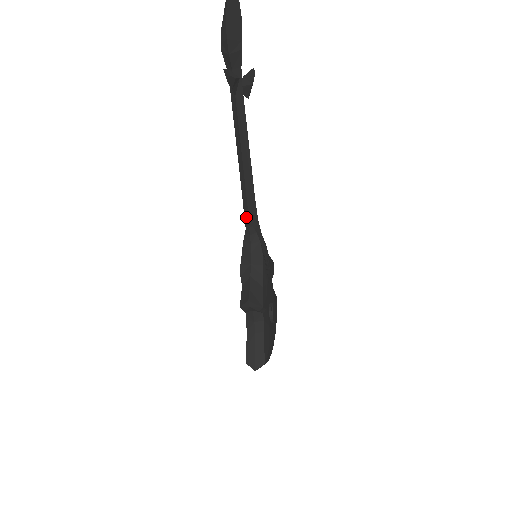
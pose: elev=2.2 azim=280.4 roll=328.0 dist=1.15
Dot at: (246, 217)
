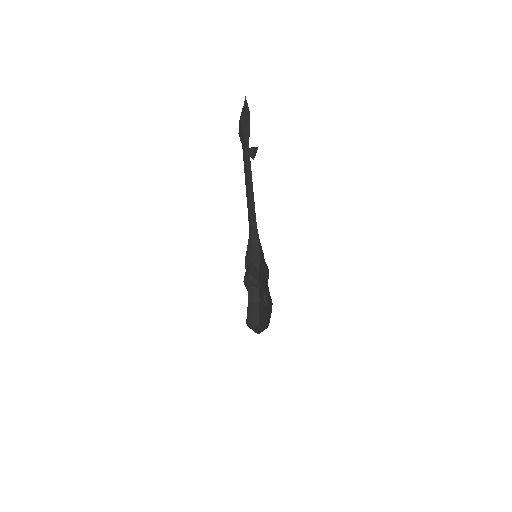
Dot at: (250, 227)
